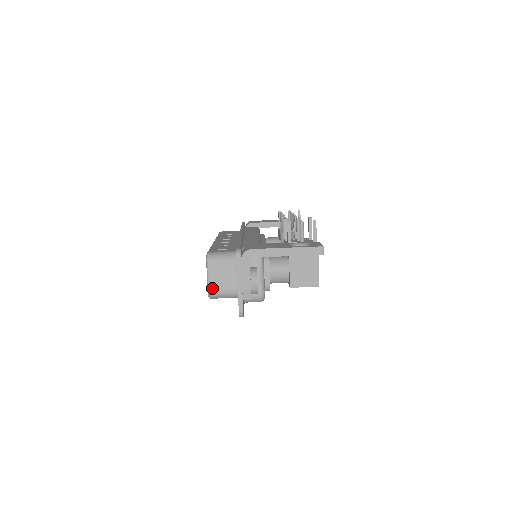
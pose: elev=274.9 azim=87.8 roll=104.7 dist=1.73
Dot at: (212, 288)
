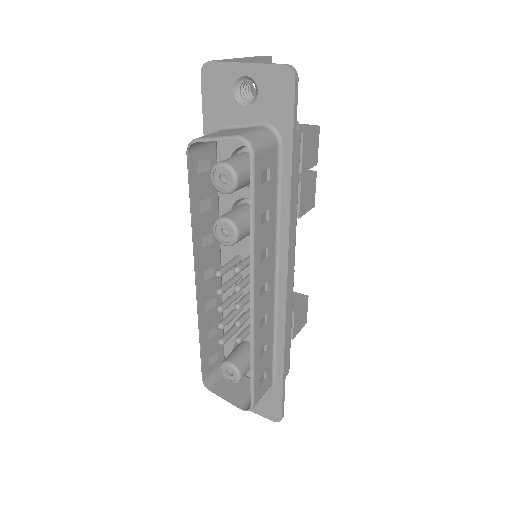
Dot at: (237, 134)
